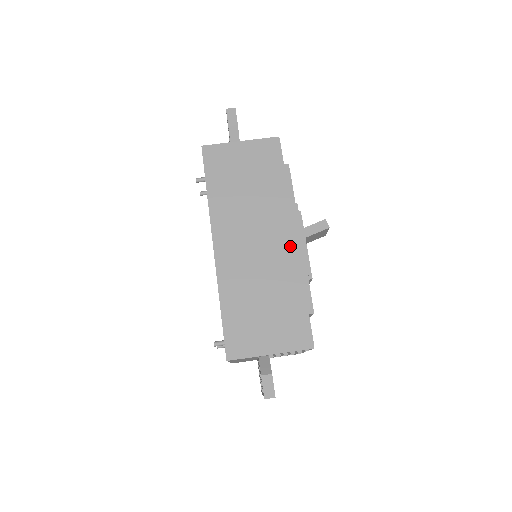
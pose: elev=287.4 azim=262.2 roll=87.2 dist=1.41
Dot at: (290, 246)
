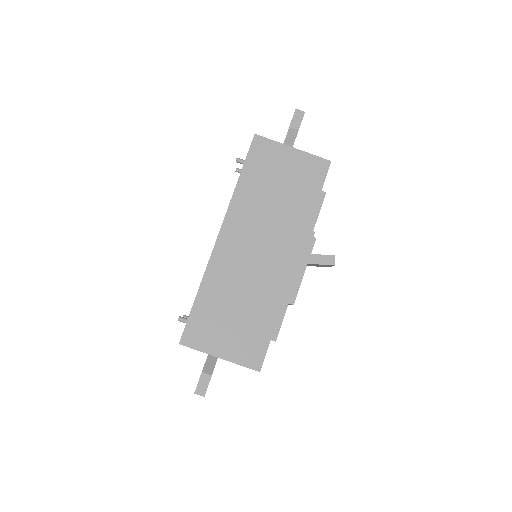
Dot at: (287, 271)
